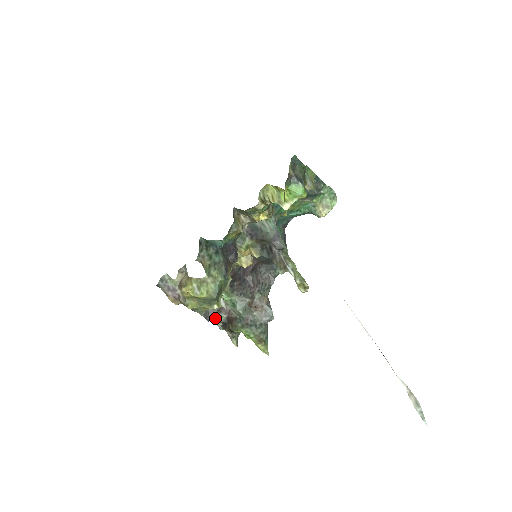
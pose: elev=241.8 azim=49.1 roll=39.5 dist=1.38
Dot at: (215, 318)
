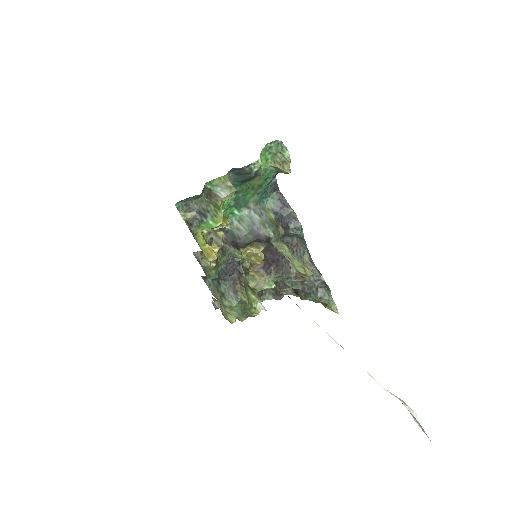
Dot at: (285, 292)
